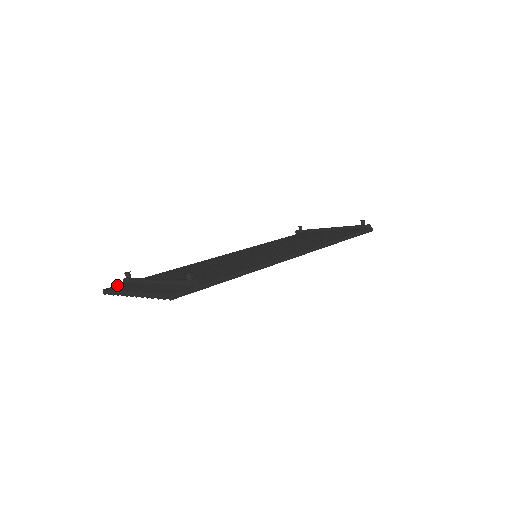
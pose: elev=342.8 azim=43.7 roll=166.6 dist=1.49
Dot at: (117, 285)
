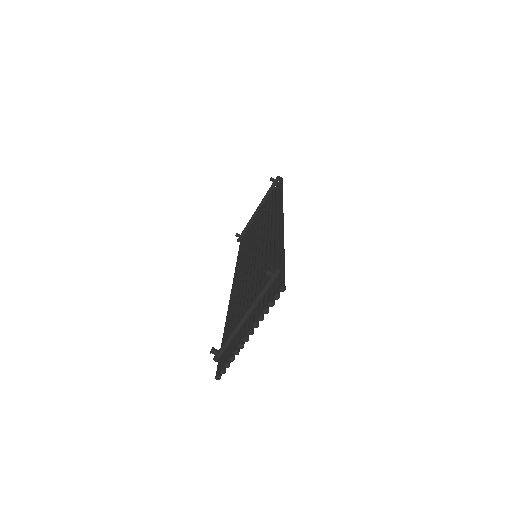
Dot at: (217, 366)
